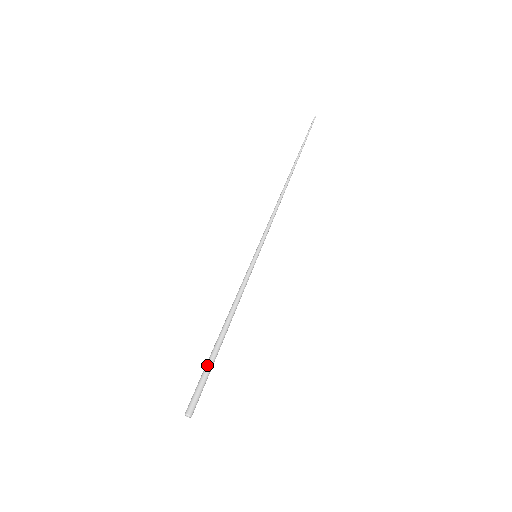
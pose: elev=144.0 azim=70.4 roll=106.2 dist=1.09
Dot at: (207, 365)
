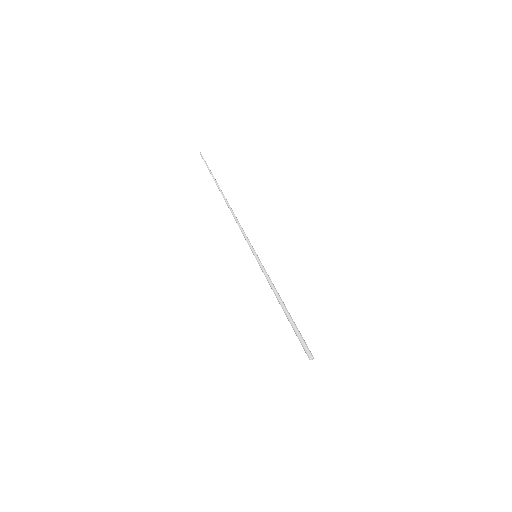
Dot at: (294, 329)
